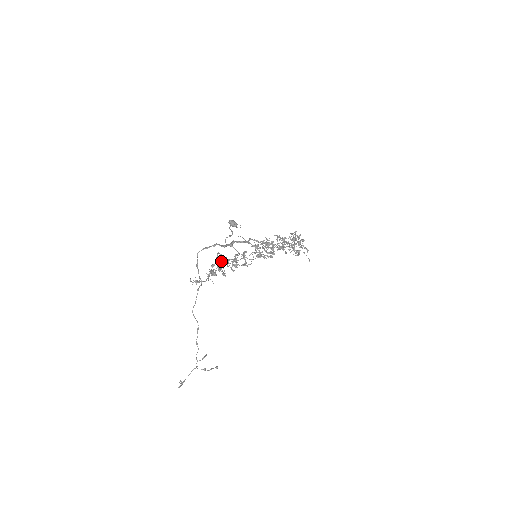
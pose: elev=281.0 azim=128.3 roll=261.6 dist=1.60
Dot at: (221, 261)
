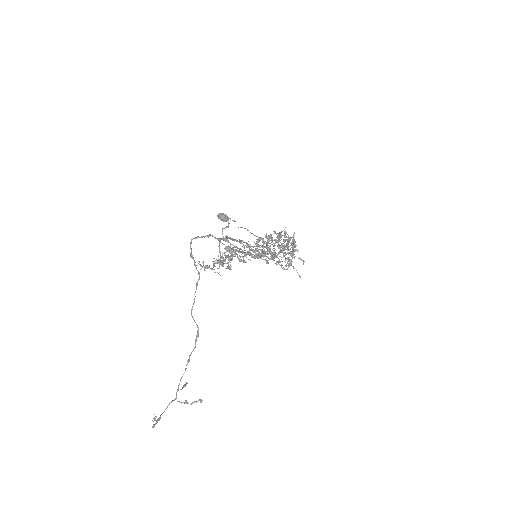
Dot at: (230, 248)
